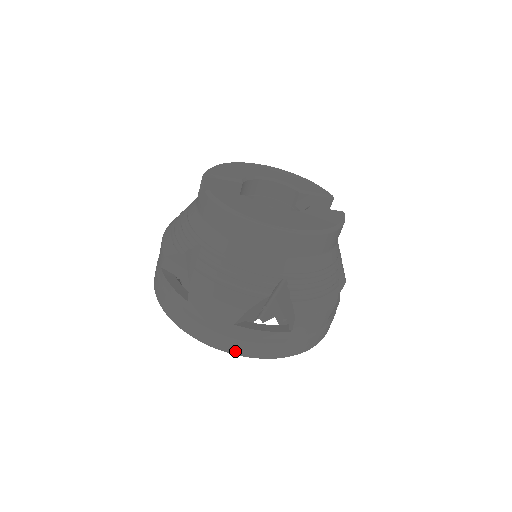
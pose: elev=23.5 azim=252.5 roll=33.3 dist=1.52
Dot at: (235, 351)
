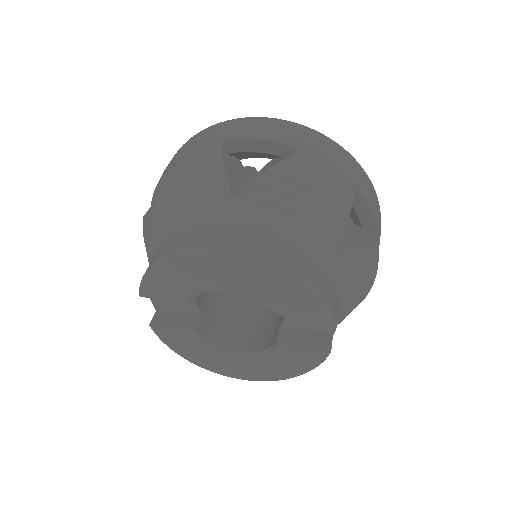
Dot at: occluded
